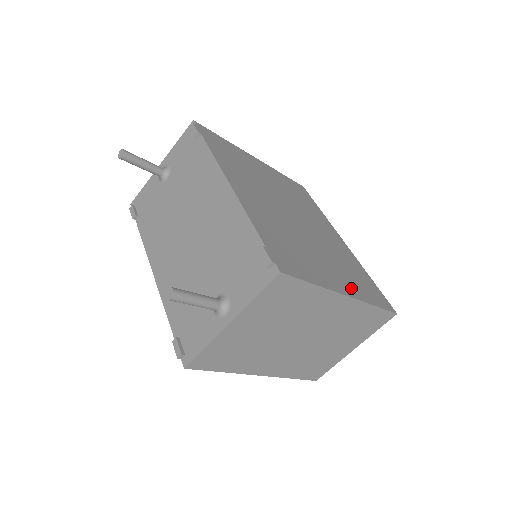
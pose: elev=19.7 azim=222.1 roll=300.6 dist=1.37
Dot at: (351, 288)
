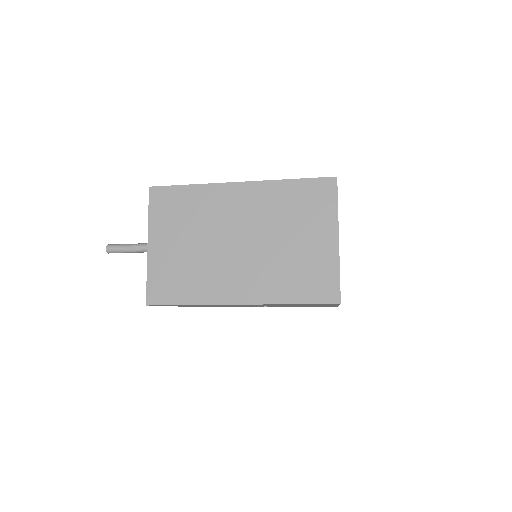
Dot at: occluded
